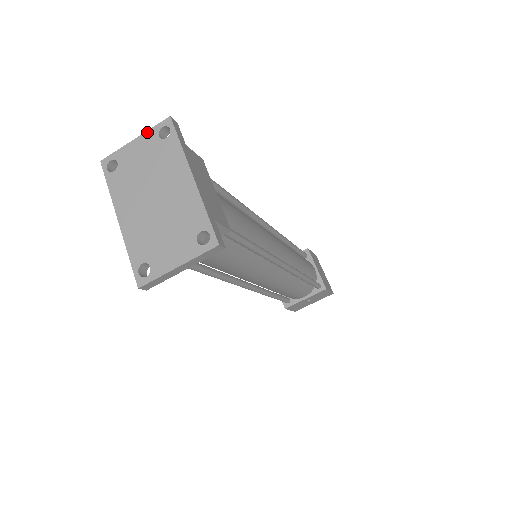
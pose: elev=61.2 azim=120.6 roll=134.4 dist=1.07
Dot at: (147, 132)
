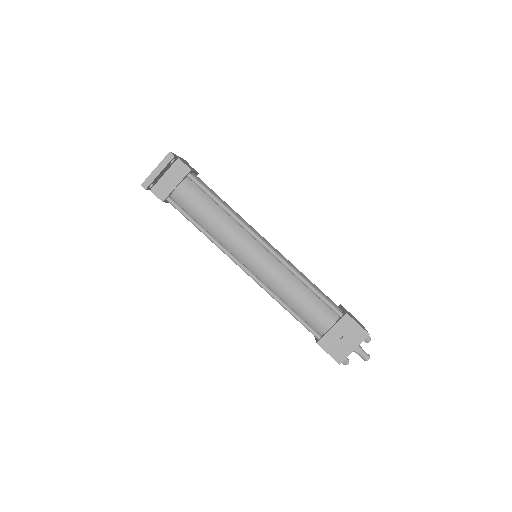
Dot at: occluded
